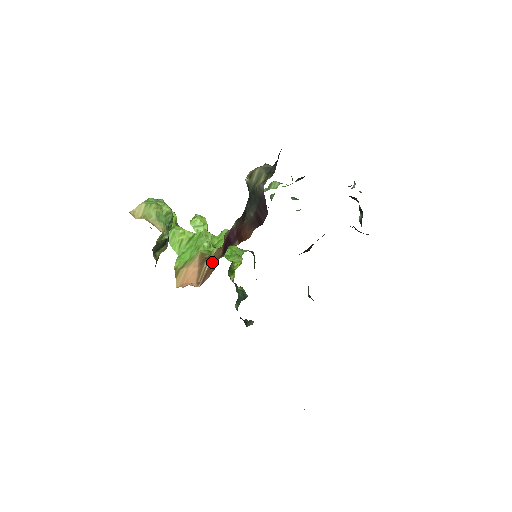
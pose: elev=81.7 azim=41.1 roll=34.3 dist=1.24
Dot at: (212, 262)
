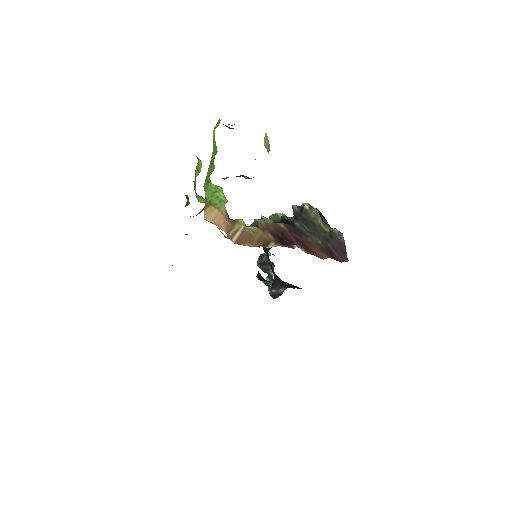
Dot at: (253, 234)
